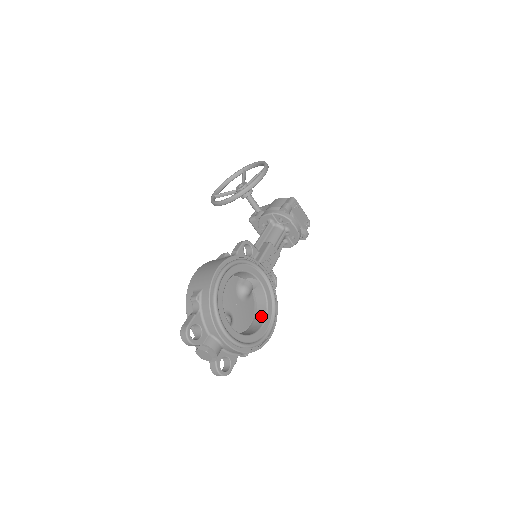
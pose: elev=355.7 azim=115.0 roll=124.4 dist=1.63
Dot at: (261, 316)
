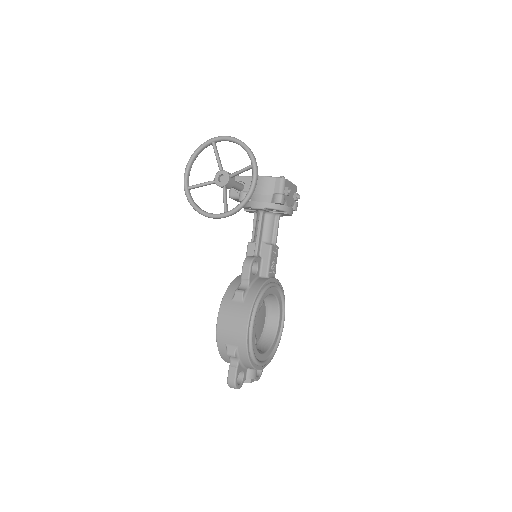
Dot at: (274, 313)
